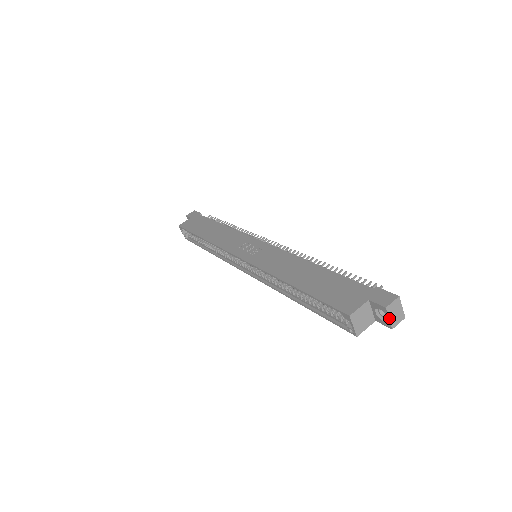
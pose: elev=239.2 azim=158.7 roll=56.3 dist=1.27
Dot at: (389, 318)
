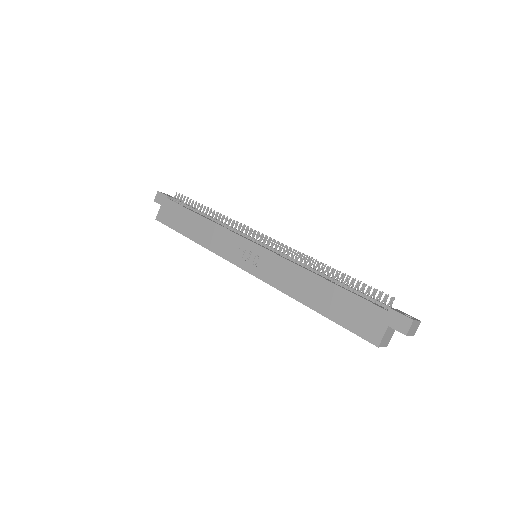
Dot at: (410, 335)
